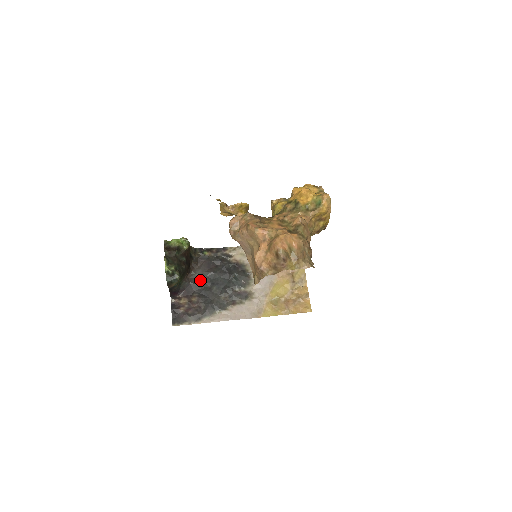
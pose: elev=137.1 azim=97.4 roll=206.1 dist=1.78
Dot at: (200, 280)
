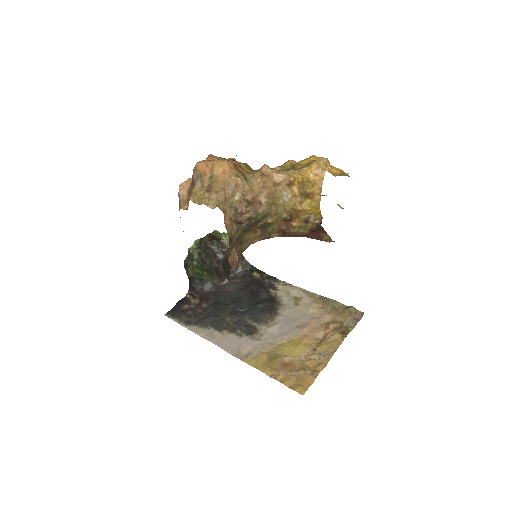
Dot at: (227, 293)
